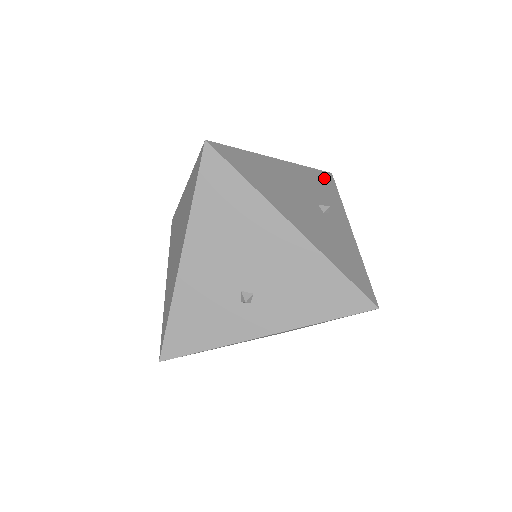
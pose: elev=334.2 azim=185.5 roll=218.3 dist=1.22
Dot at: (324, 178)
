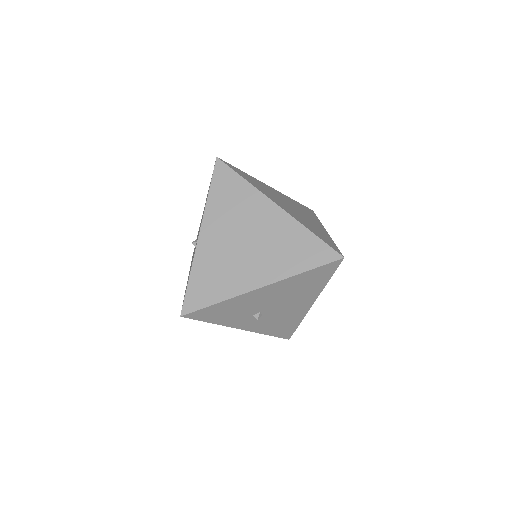
Dot at: occluded
